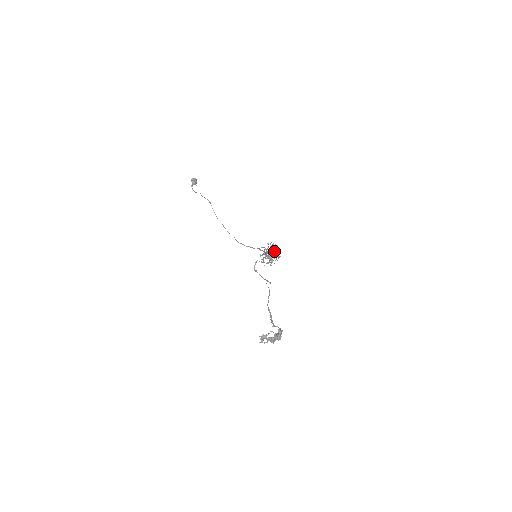
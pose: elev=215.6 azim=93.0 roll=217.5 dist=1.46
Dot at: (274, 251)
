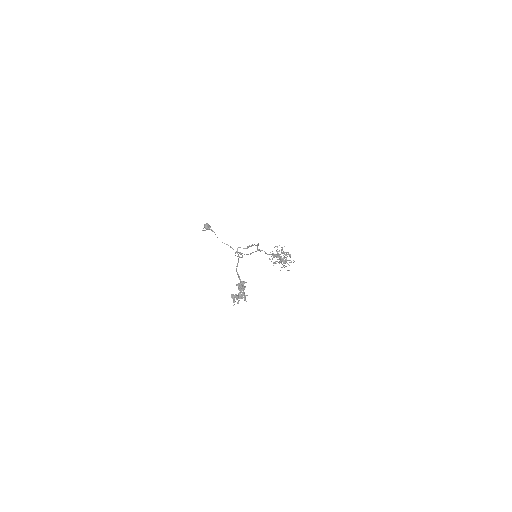
Dot at: (286, 255)
